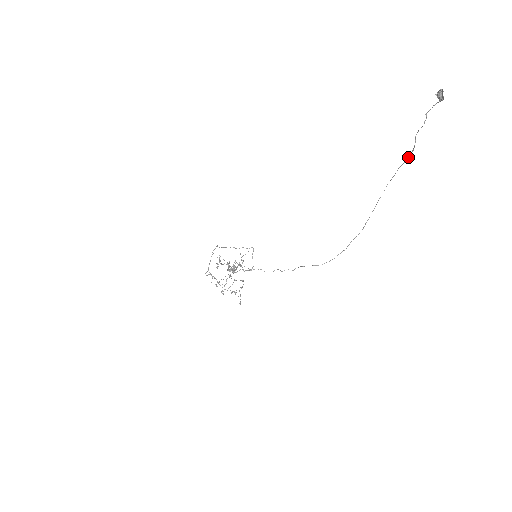
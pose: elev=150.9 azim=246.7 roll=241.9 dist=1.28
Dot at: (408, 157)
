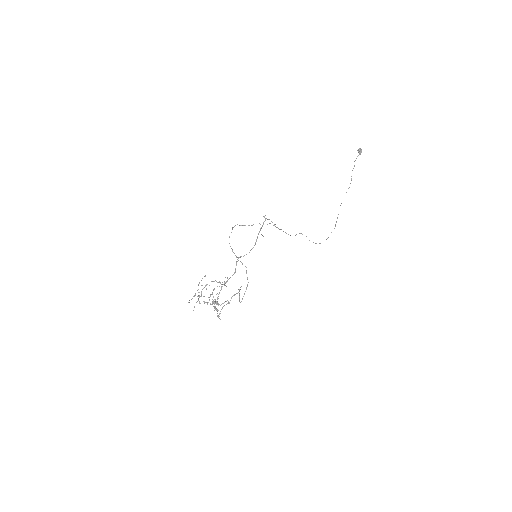
Dot at: occluded
